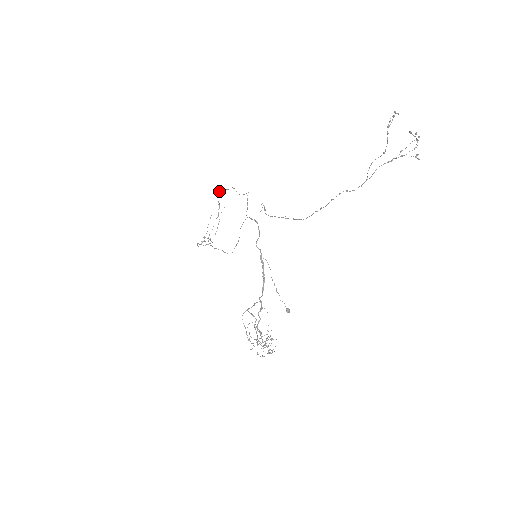
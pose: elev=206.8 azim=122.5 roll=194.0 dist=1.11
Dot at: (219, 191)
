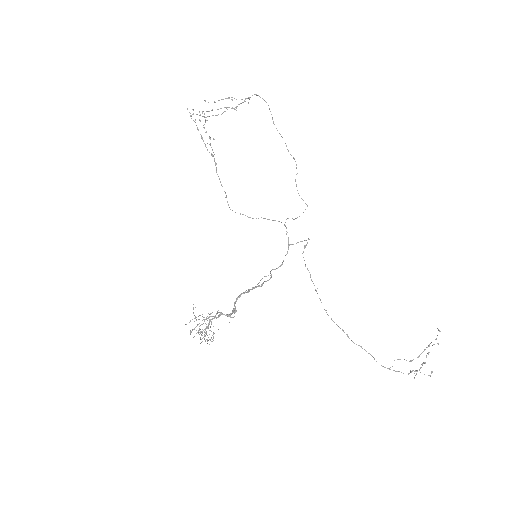
Dot at: occluded
